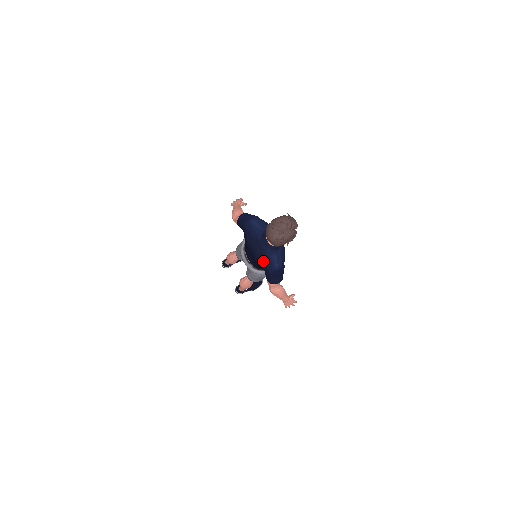
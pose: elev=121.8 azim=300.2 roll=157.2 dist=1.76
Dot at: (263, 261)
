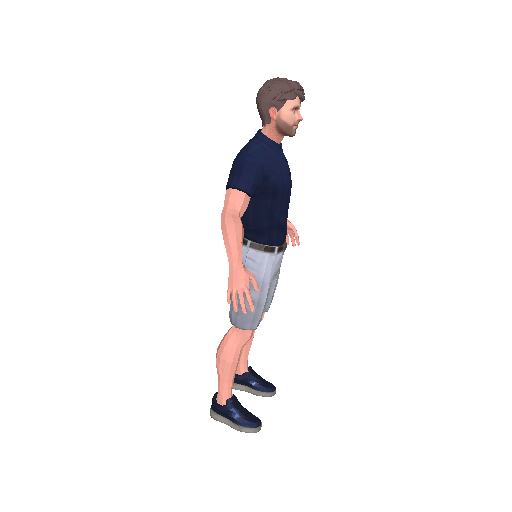
Dot at: occluded
